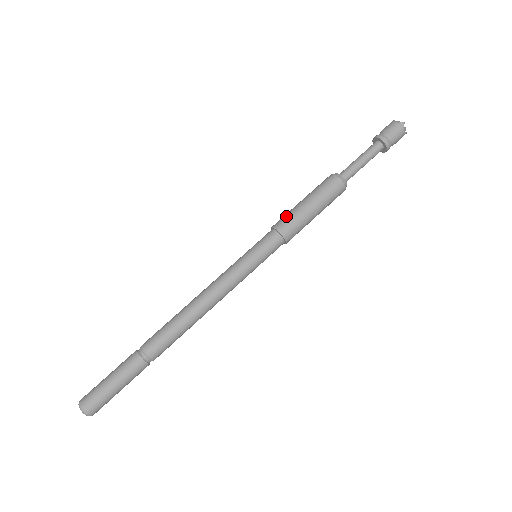
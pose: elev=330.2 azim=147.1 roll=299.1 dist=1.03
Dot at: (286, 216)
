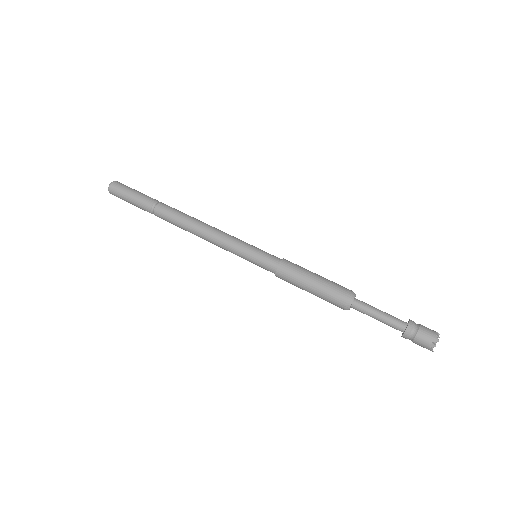
Dot at: (297, 265)
